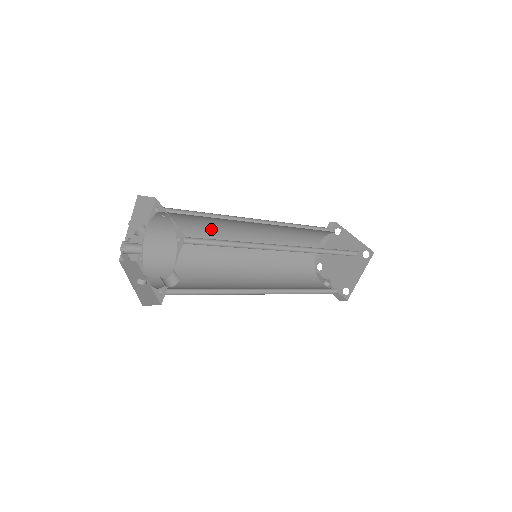
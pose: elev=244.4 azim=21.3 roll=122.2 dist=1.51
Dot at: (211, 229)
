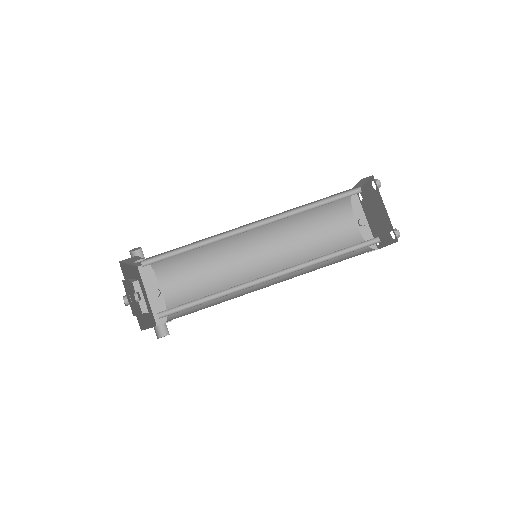
Dot at: occluded
